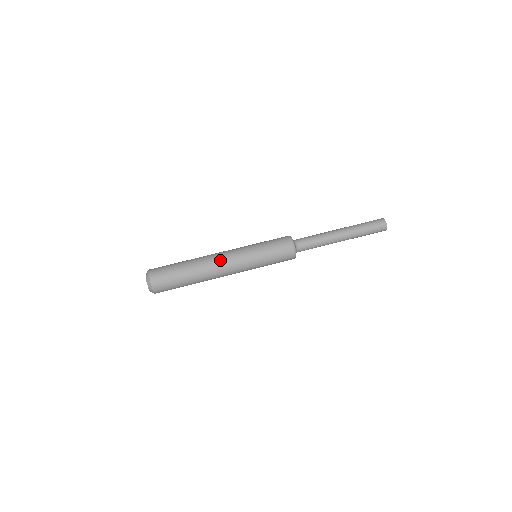
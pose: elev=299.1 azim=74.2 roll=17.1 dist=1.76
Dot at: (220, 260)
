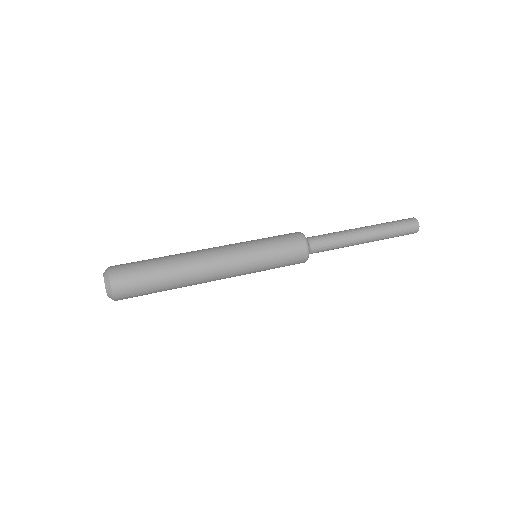
Dot at: occluded
